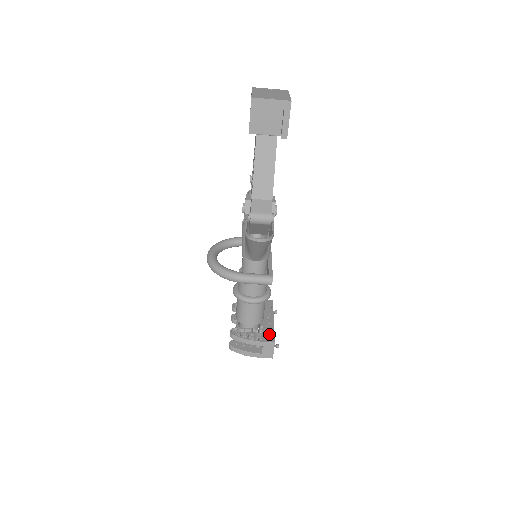
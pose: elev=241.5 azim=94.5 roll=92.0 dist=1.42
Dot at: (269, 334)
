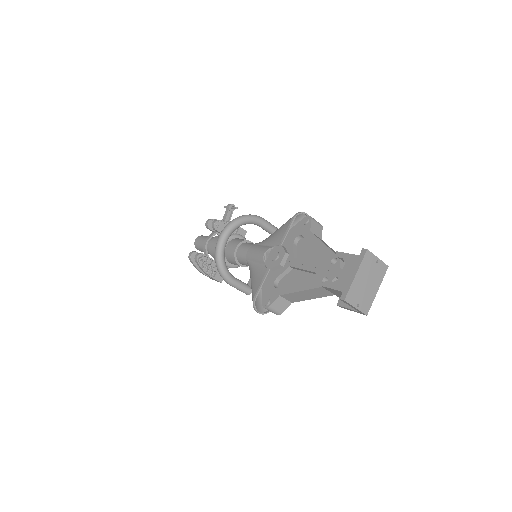
Dot at: occluded
